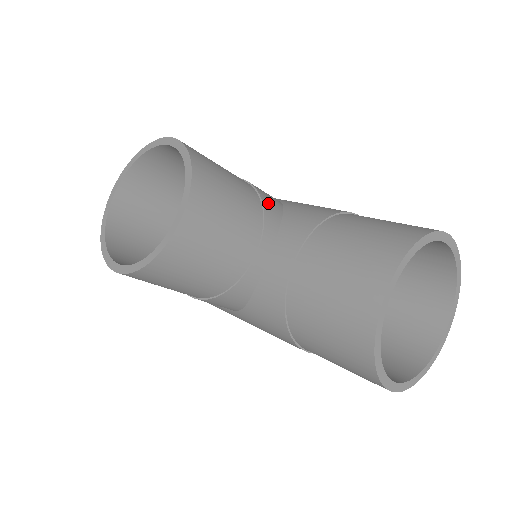
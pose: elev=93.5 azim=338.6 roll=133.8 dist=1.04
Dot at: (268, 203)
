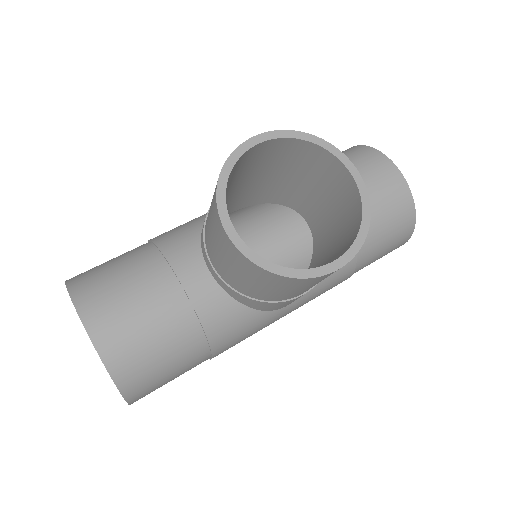
Dot at: occluded
